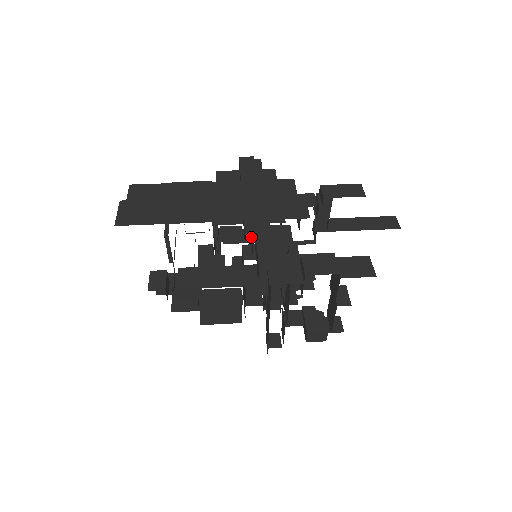
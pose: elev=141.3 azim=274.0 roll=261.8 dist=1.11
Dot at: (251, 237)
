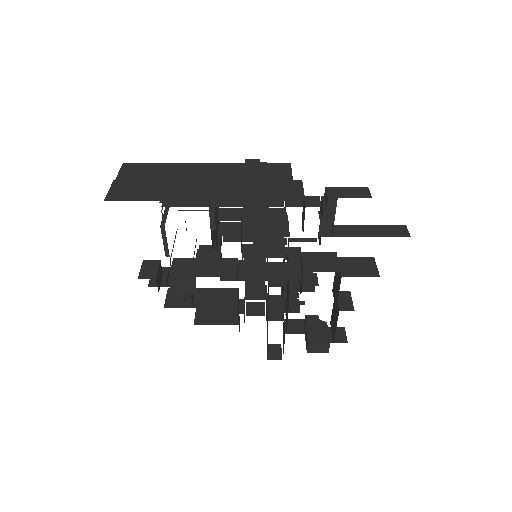
Dot at: (248, 229)
